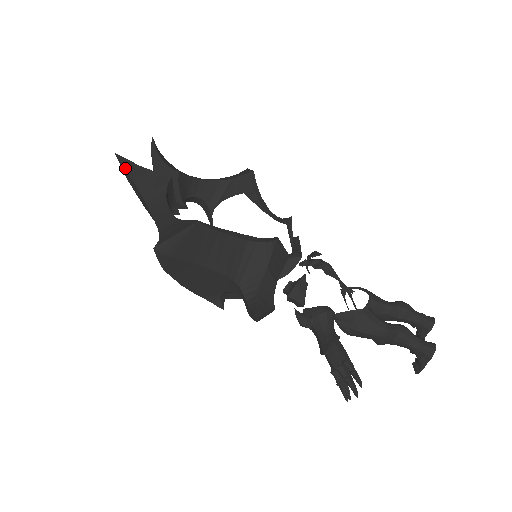
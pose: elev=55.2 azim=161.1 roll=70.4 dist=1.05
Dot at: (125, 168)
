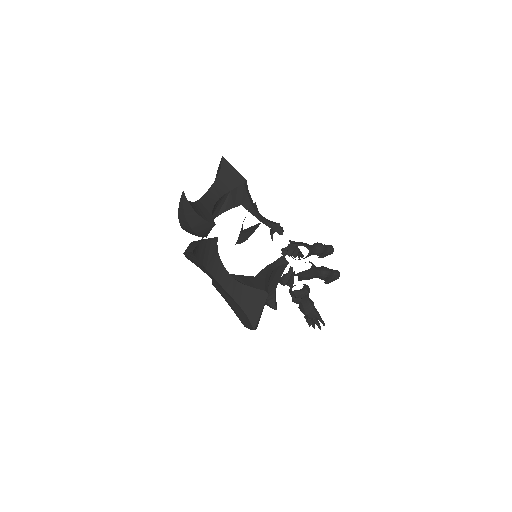
Dot at: (194, 255)
